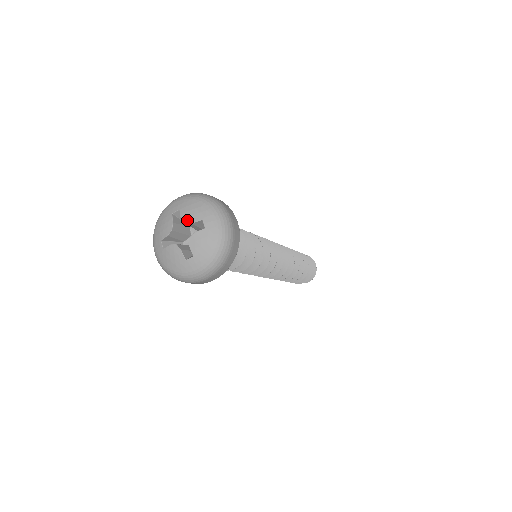
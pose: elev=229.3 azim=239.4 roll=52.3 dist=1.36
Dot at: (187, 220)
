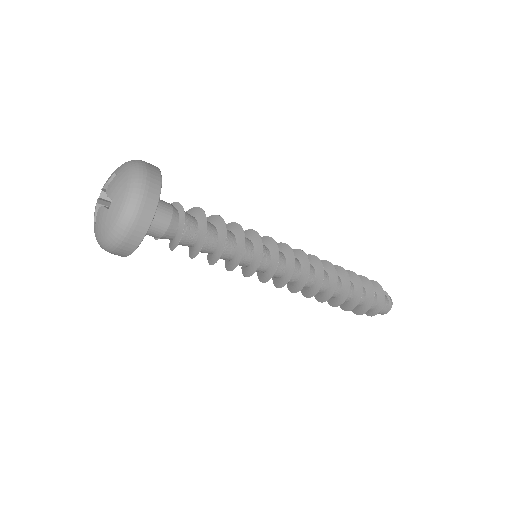
Dot at: (104, 184)
